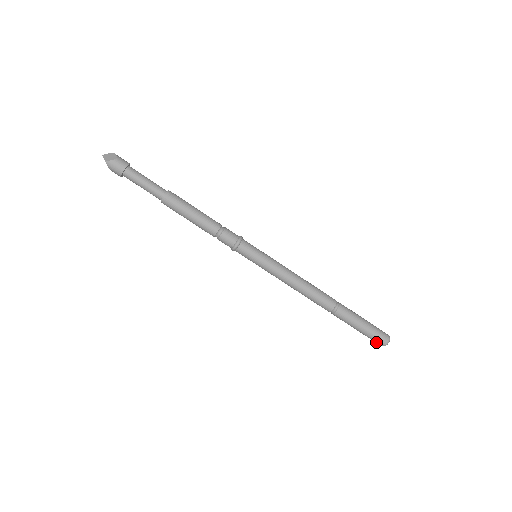
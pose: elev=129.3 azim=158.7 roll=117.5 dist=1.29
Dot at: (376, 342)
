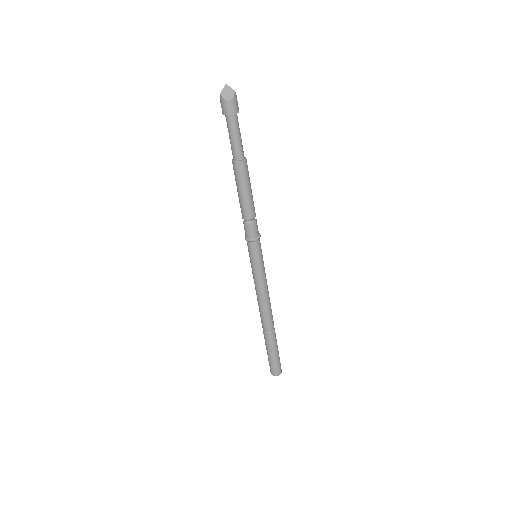
Dot at: (270, 367)
